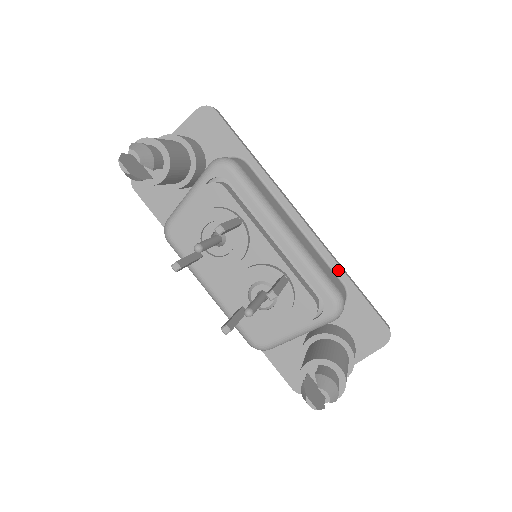
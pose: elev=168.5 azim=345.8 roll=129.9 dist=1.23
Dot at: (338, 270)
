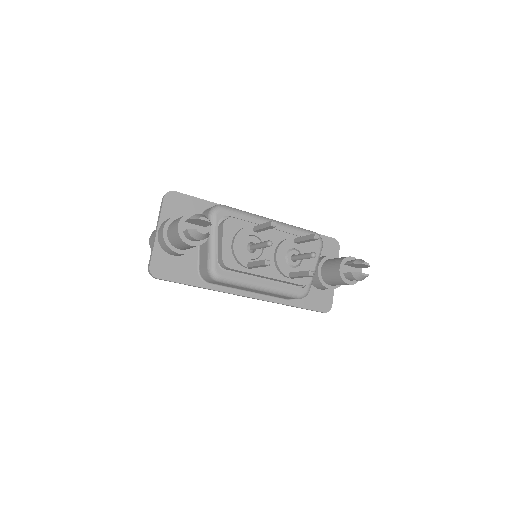
Dot at: occluded
